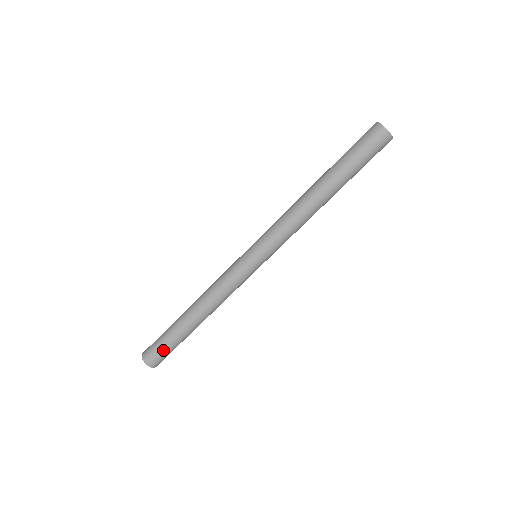
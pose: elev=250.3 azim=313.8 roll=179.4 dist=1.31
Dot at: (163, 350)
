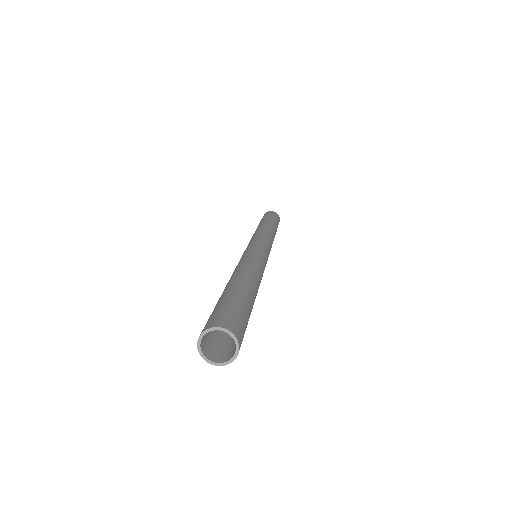
Dot at: (229, 307)
